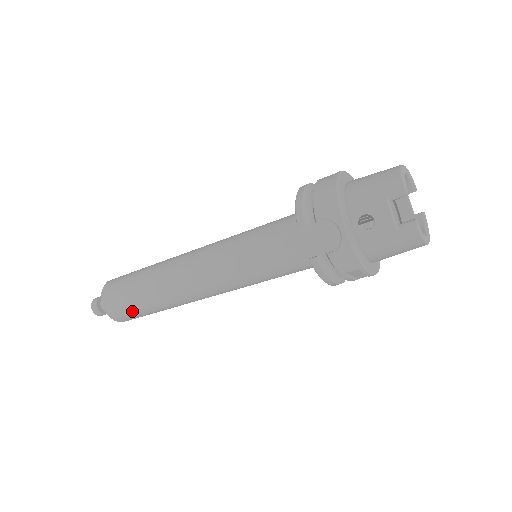
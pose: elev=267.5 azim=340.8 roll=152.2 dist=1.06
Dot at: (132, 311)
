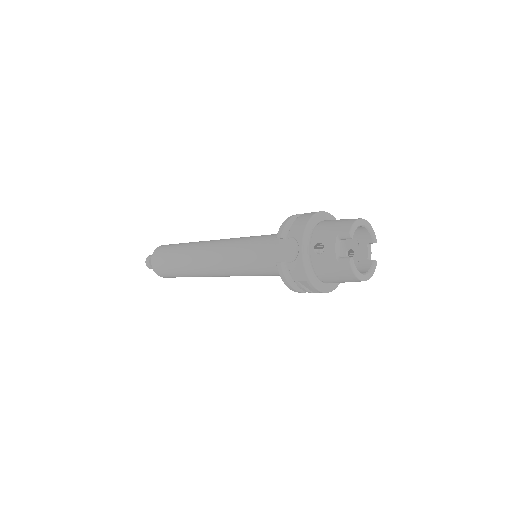
Dot at: (167, 269)
